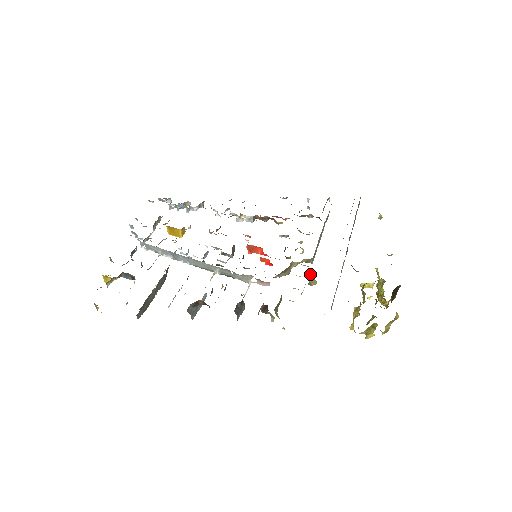
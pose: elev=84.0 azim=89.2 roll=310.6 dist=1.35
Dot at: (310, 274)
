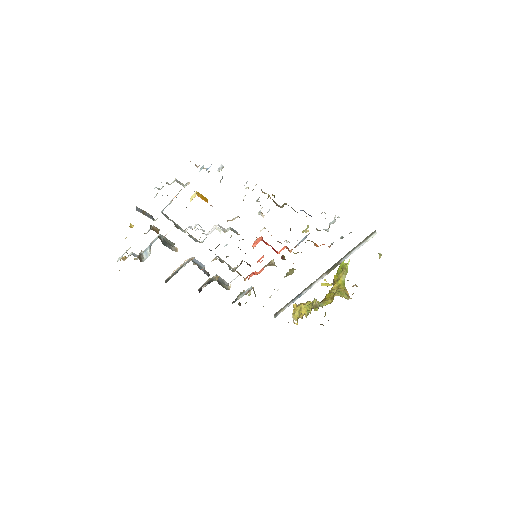
Dot at: (292, 269)
